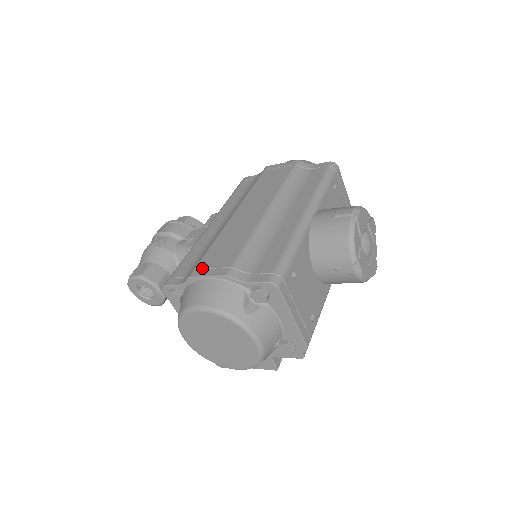
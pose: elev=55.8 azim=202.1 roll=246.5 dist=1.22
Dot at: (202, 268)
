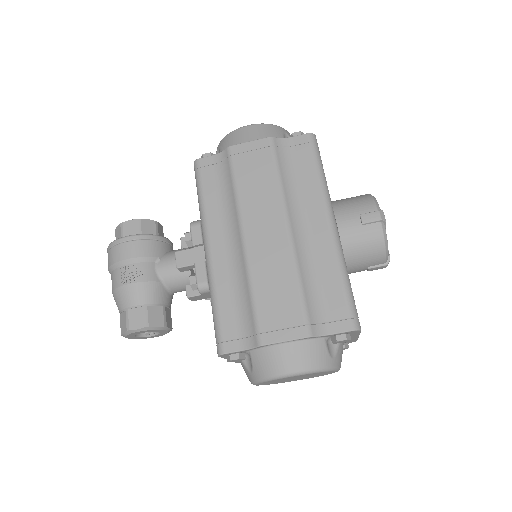
Dot at: (269, 331)
